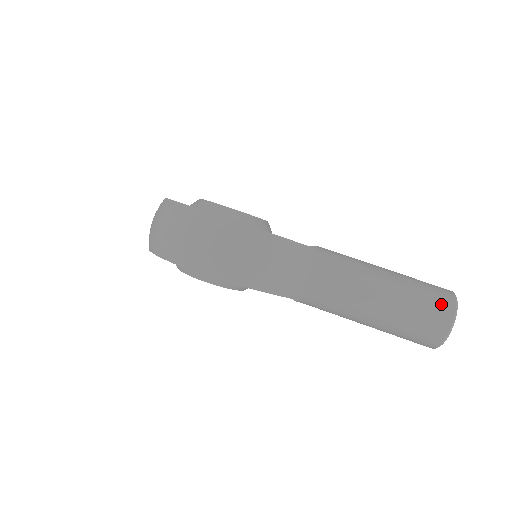
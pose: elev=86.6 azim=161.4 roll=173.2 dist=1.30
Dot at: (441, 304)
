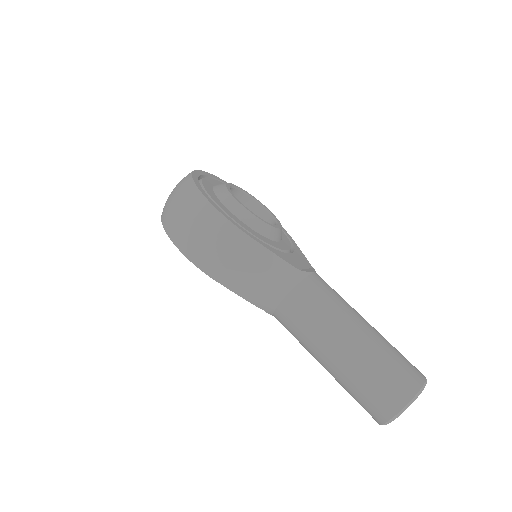
Dot at: (399, 387)
